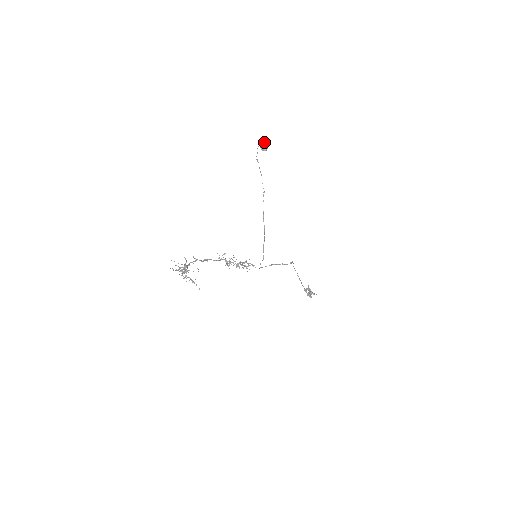
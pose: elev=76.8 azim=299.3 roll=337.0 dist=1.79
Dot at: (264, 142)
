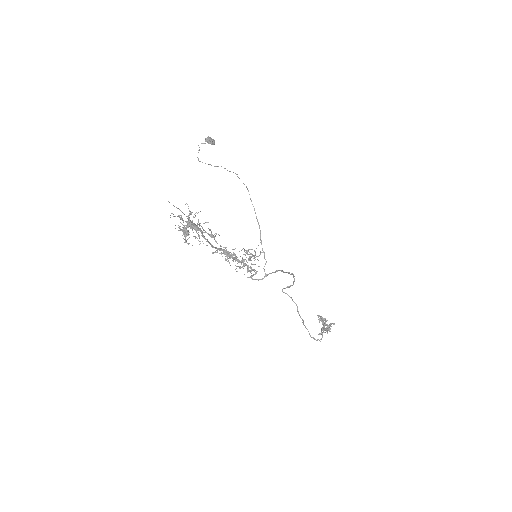
Dot at: (208, 137)
